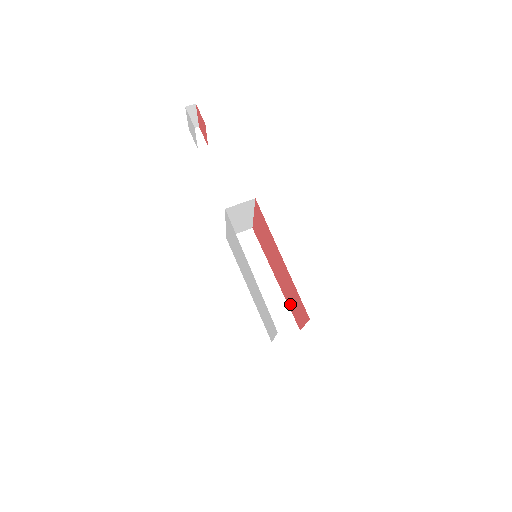
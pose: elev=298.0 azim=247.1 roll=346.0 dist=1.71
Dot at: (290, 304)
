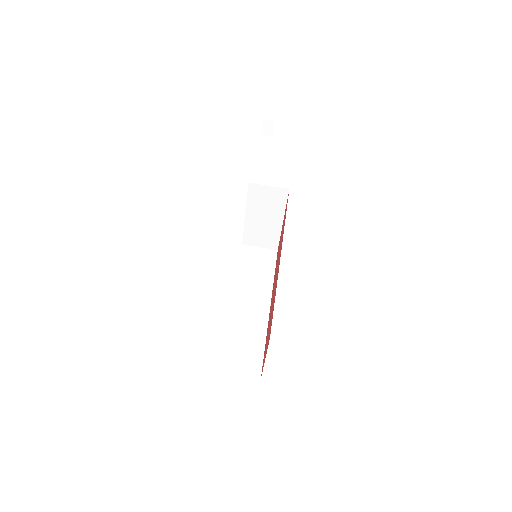
Dot at: (266, 338)
